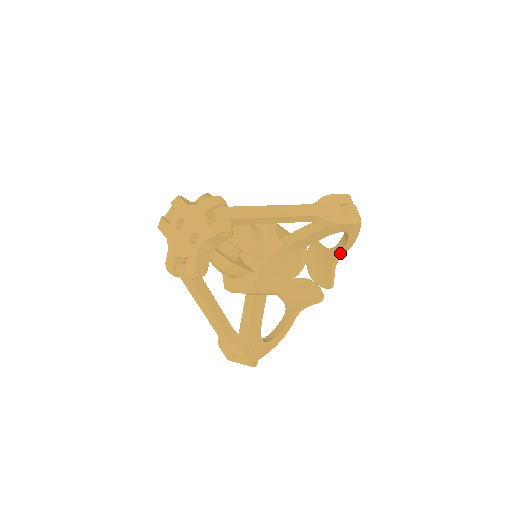
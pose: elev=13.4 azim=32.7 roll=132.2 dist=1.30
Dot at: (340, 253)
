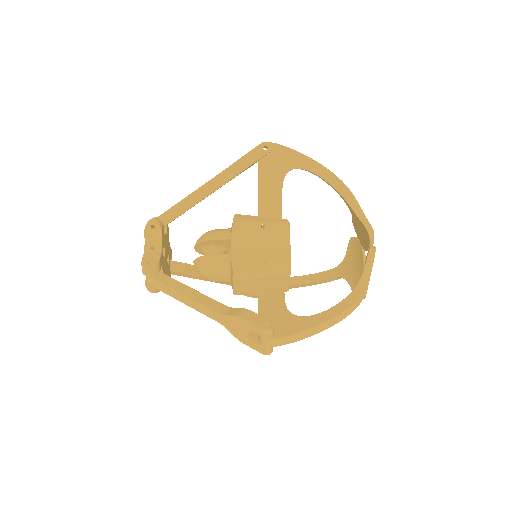
Dot at: (345, 197)
